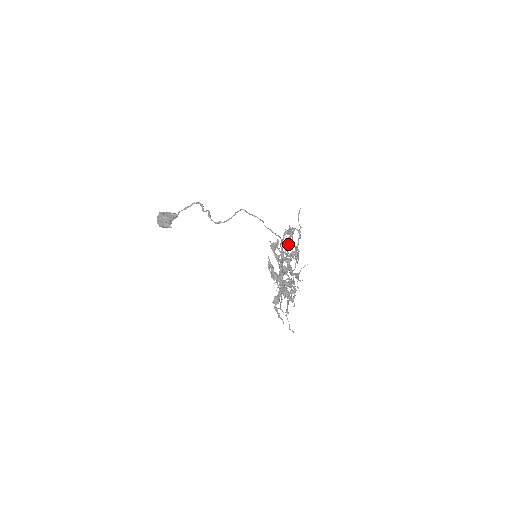
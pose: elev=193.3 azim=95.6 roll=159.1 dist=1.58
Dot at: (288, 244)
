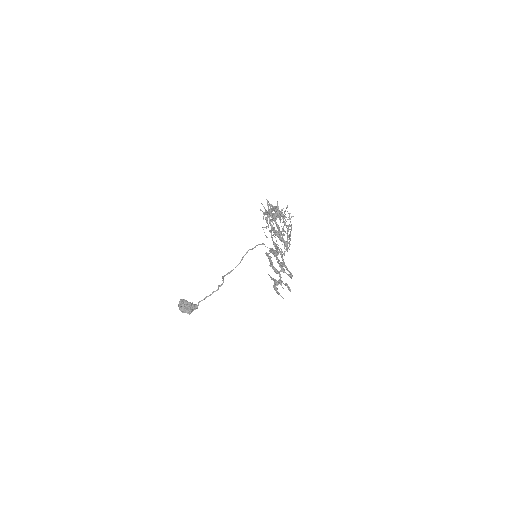
Dot at: occluded
